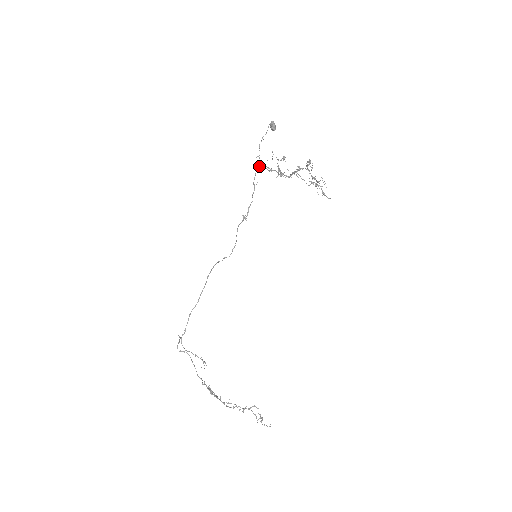
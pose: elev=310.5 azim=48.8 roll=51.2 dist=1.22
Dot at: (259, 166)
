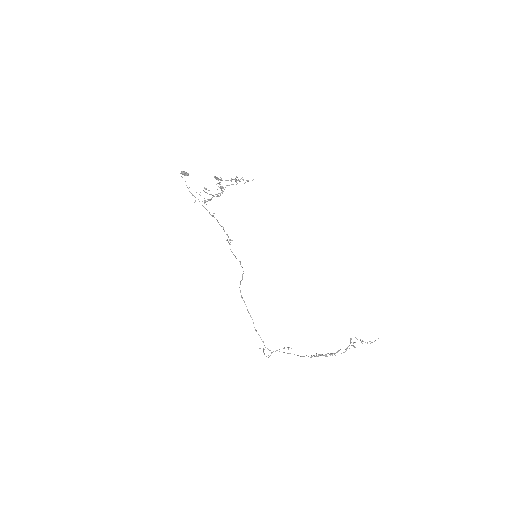
Dot at: occluded
